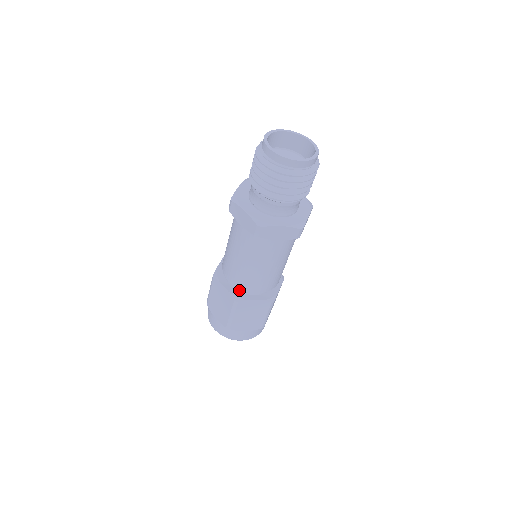
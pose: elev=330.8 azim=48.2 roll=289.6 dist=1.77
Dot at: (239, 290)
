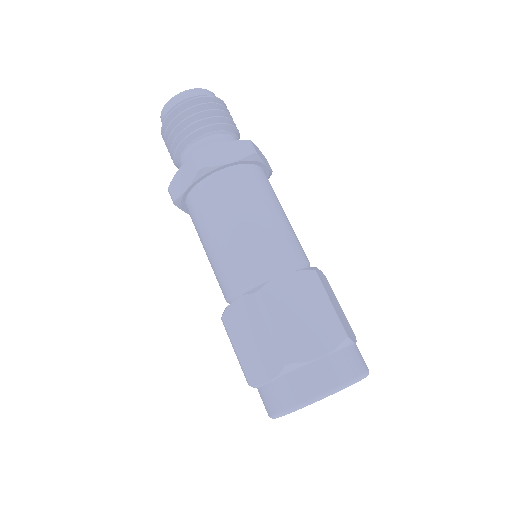
Dot at: occluded
